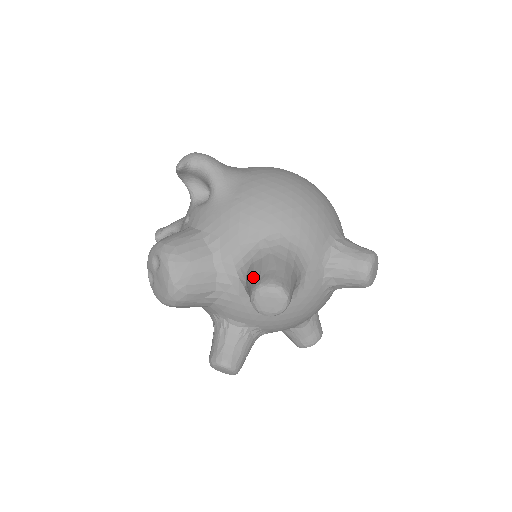
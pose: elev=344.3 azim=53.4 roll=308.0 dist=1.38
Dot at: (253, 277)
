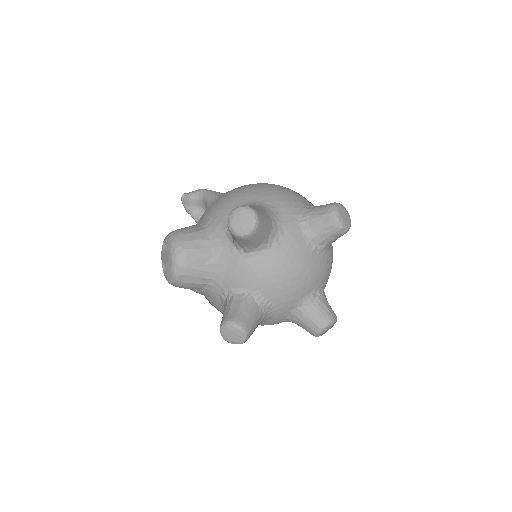
Dot at: occluded
